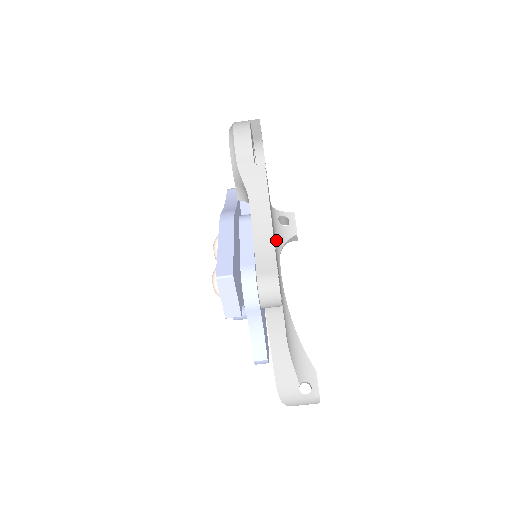
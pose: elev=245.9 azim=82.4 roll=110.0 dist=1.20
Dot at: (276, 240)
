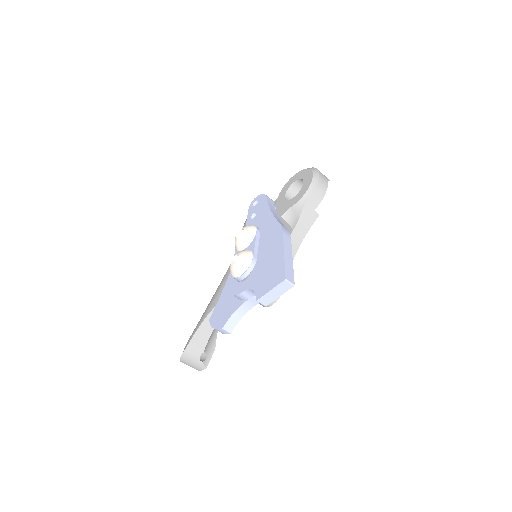
Dot at: occluded
